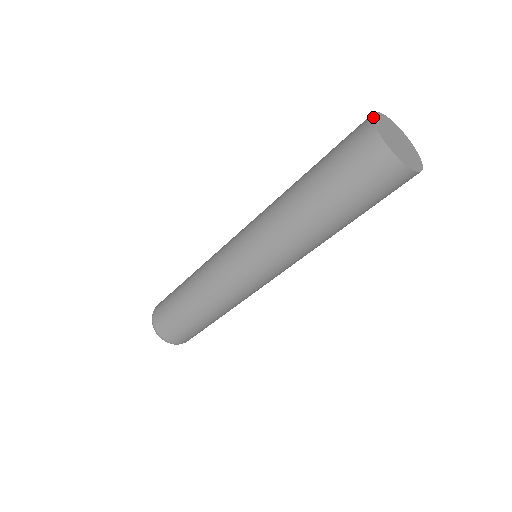
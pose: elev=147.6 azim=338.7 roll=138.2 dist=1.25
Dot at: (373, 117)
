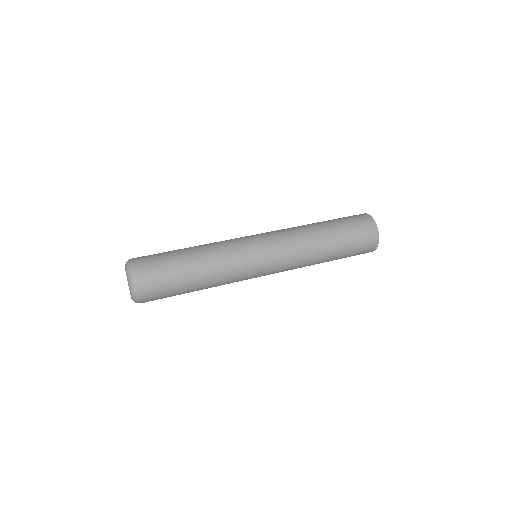
Dot at: (372, 217)
